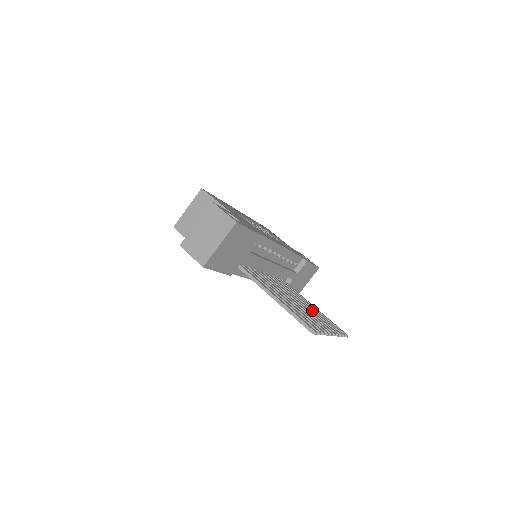
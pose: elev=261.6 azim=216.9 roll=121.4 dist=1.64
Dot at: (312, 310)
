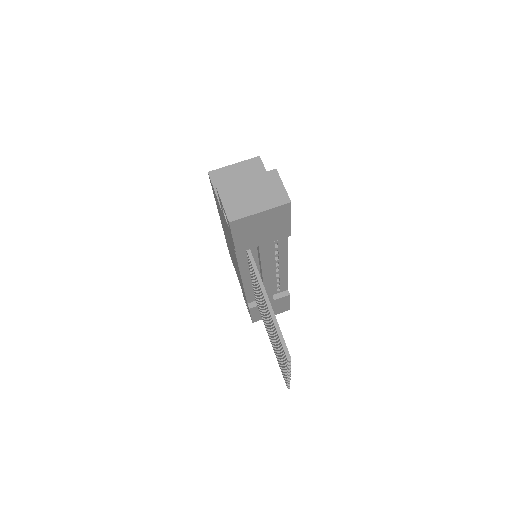
Dot at: occluded
